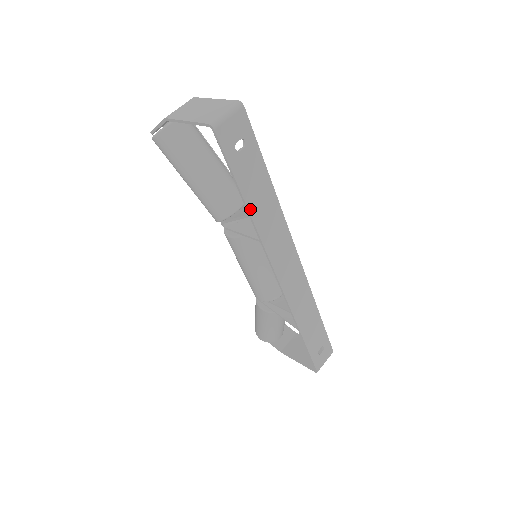
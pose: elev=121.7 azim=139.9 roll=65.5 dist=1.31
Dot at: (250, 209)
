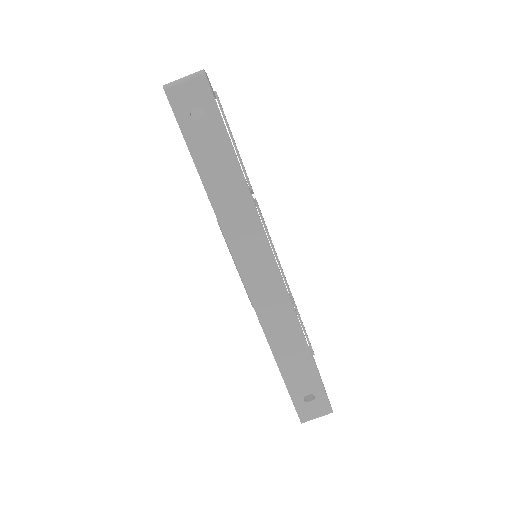
Dot at: (206, 185)
